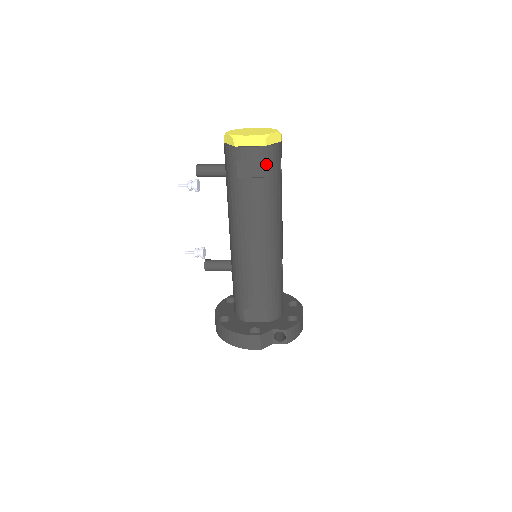
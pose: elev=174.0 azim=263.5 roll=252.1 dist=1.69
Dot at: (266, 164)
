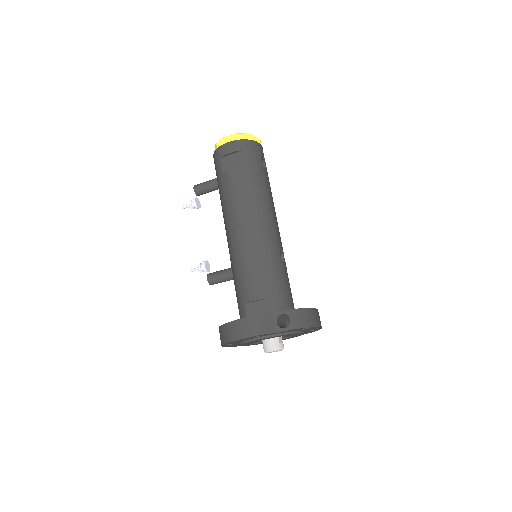
Dot at: (245, 154)
